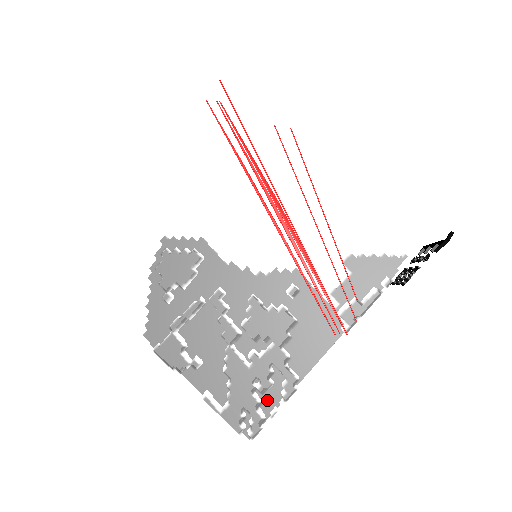
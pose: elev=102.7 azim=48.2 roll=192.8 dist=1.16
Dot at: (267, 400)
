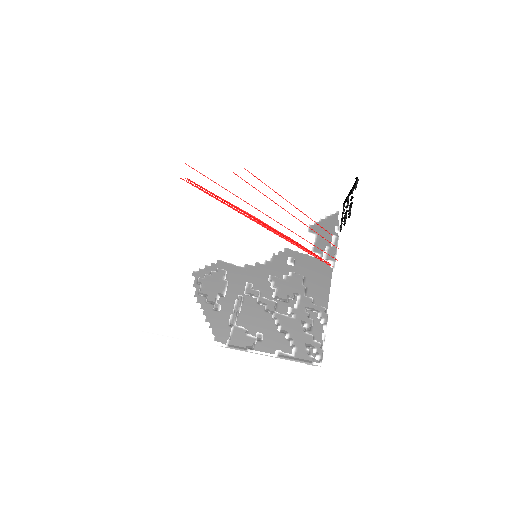
Dot at: (315, 333)
